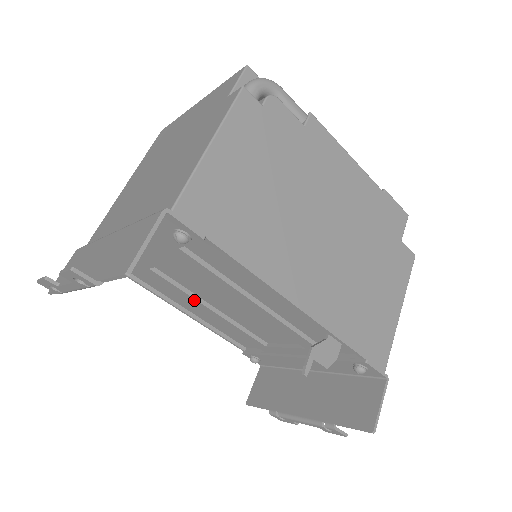
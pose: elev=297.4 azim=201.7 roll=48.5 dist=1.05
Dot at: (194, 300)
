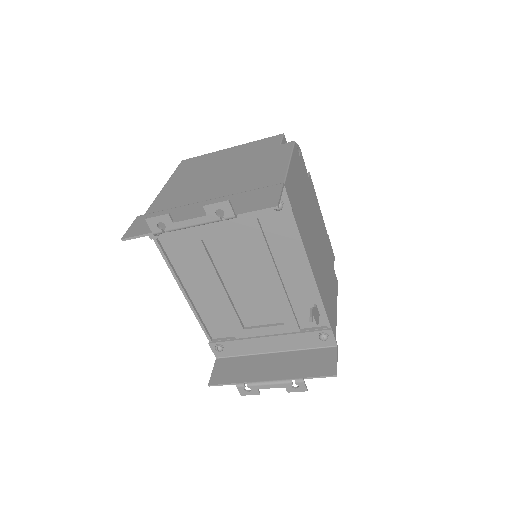
Dot at: (215, 276)
